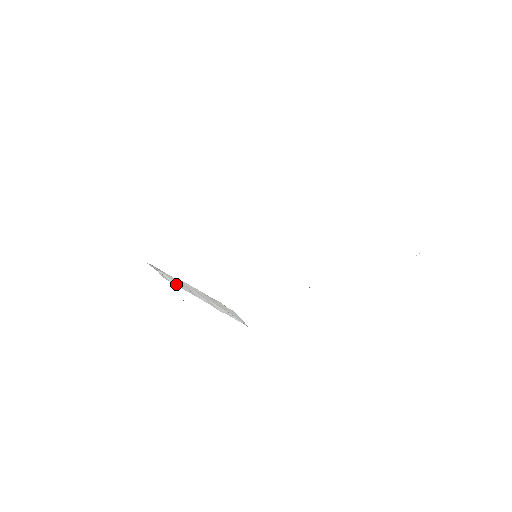
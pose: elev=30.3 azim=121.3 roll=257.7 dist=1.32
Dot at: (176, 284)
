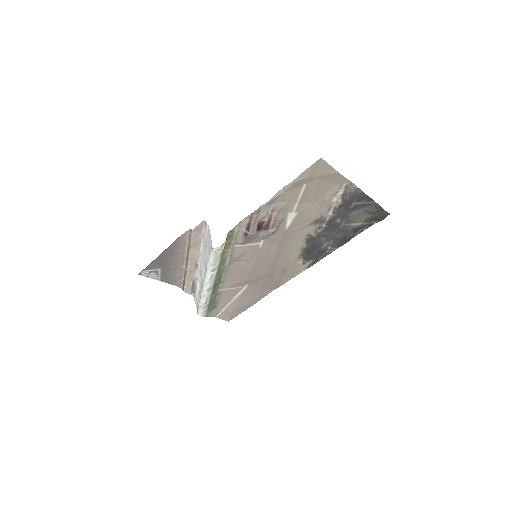
Dot at: (200, 300)
